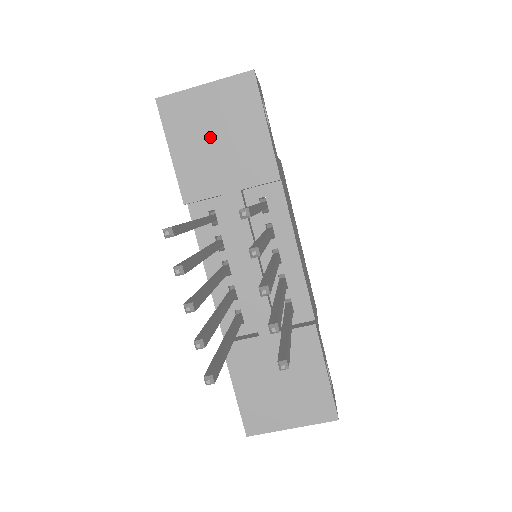
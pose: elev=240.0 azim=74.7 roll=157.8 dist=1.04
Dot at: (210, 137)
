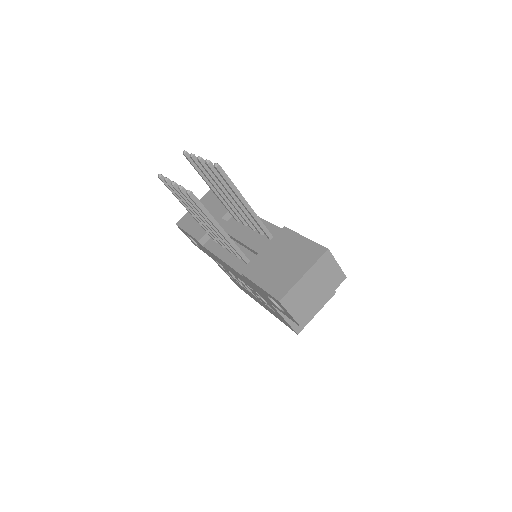
Dot at: occluded
